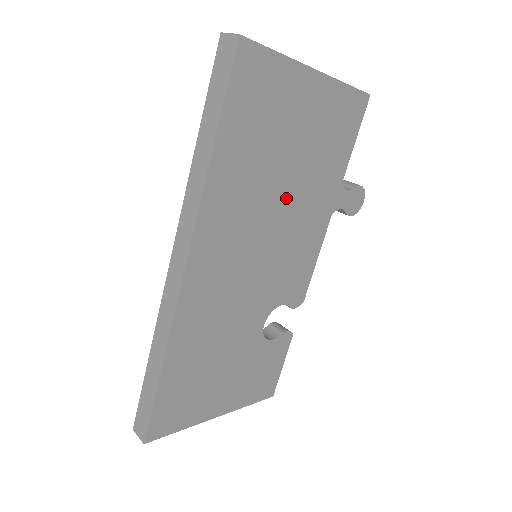
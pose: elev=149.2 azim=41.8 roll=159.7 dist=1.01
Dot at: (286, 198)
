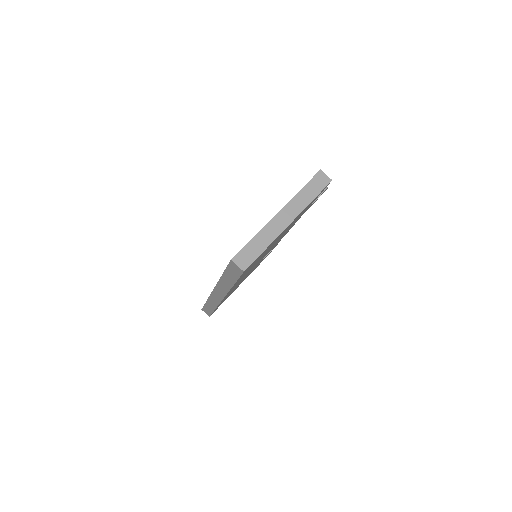
Dot at: occluded
